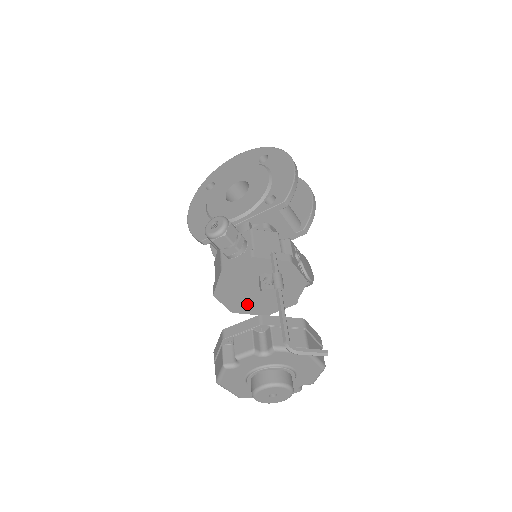
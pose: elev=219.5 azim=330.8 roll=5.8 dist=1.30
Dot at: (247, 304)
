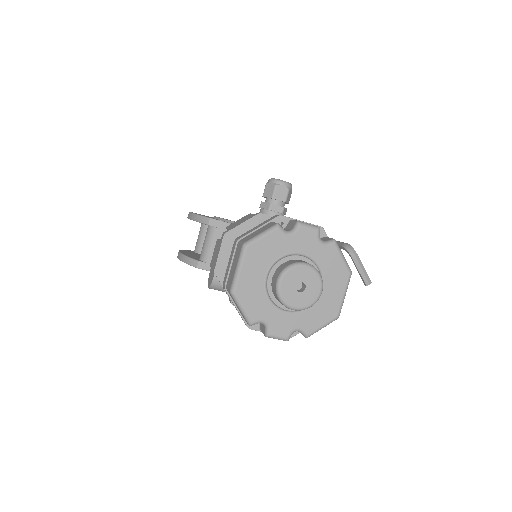
Dot at: occluded
